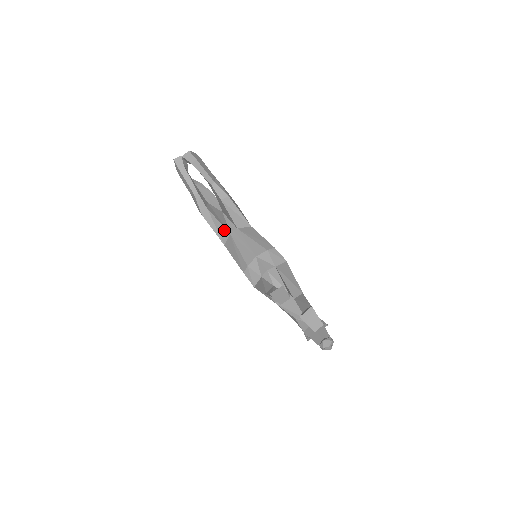
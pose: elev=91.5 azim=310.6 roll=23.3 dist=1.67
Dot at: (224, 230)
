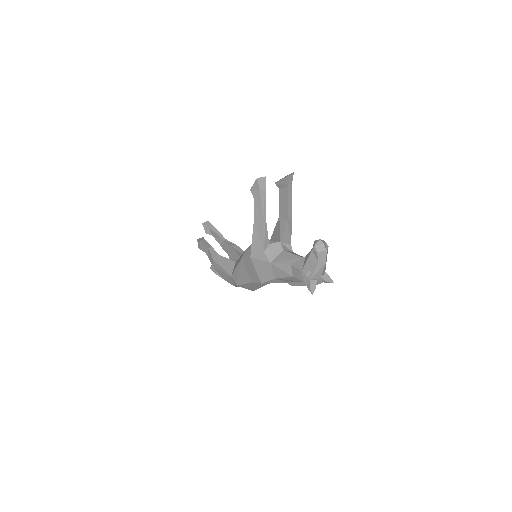
Dot at: (231, 263)
